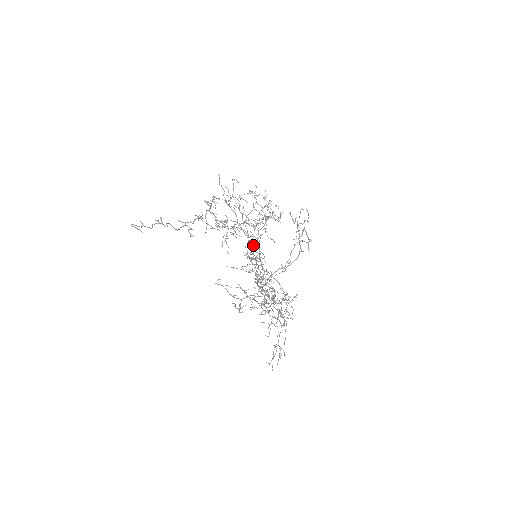
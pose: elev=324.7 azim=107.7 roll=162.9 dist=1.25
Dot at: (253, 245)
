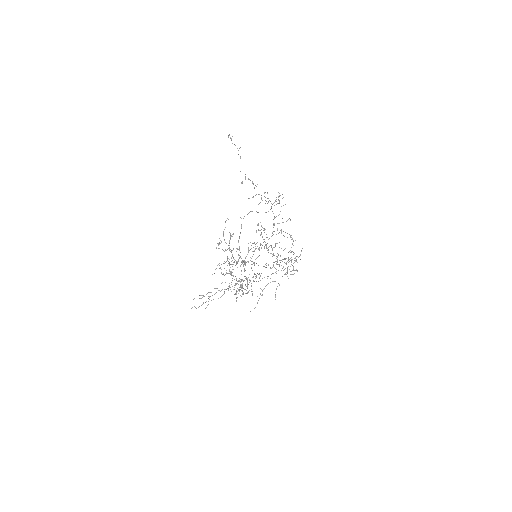
Dot at: occluded
